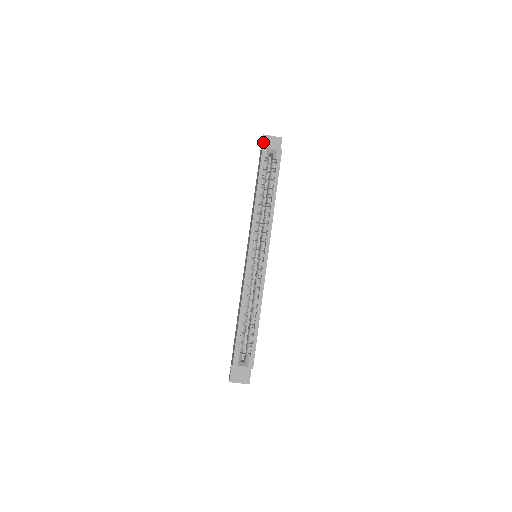
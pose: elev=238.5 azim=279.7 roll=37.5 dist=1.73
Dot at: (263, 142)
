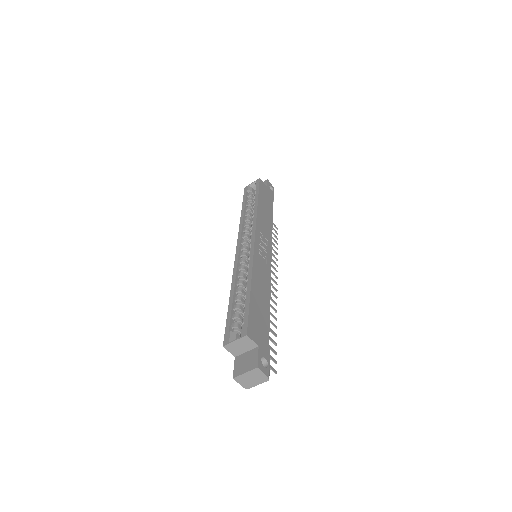
Dot at: occluded
